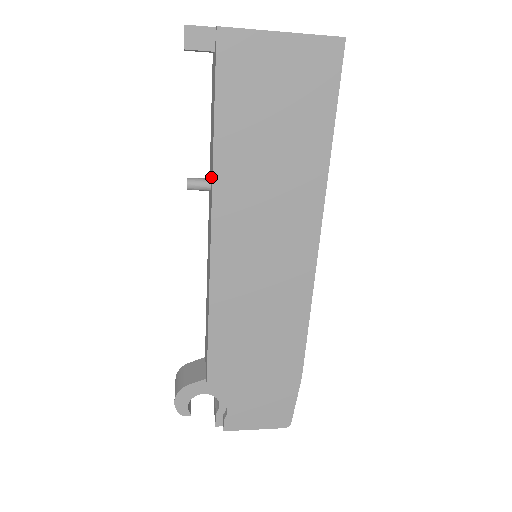
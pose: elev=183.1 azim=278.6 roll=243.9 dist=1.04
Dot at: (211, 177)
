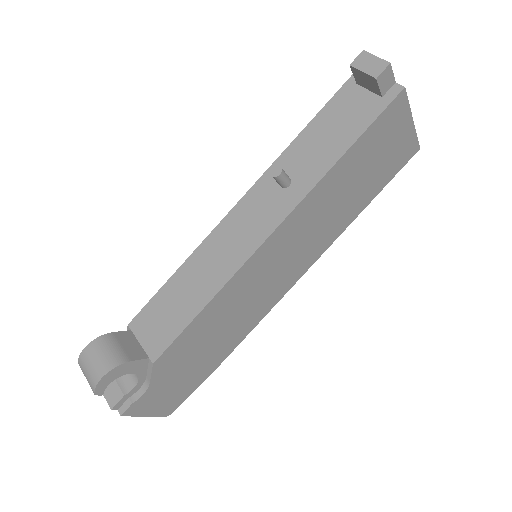
Dot at: (301, 181)
